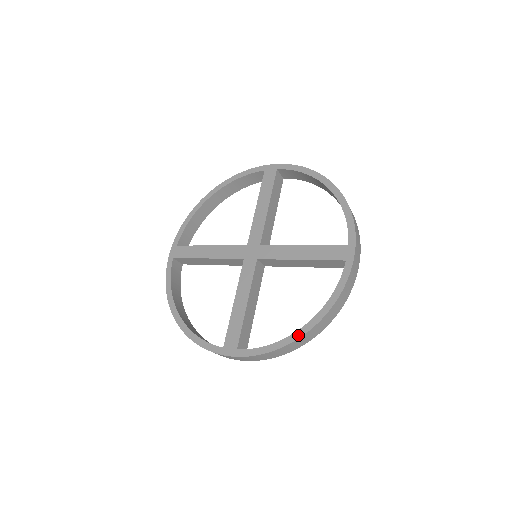
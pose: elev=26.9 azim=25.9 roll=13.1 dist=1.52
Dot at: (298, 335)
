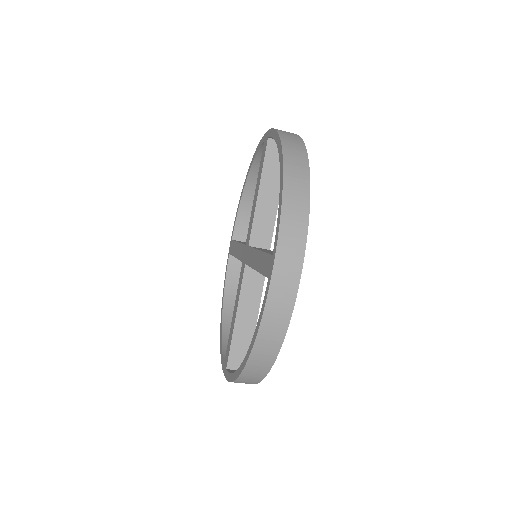
Dot at: (240, 370)
